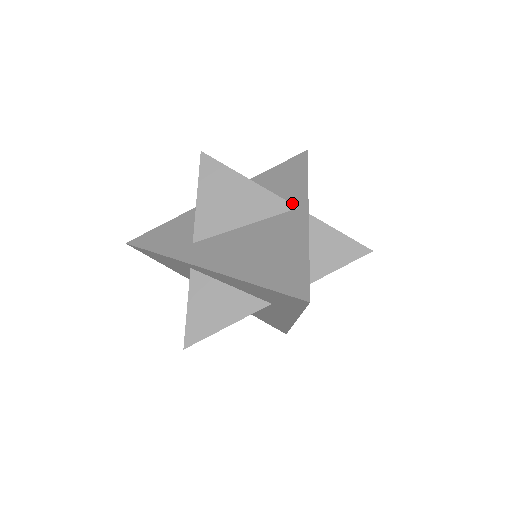
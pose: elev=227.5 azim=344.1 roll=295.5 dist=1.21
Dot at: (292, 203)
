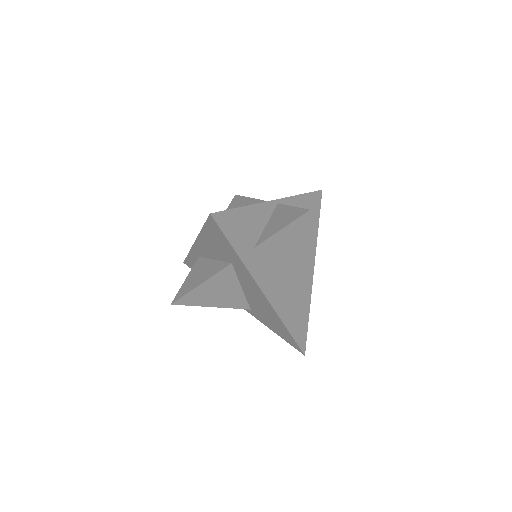
Dot at: occluded
